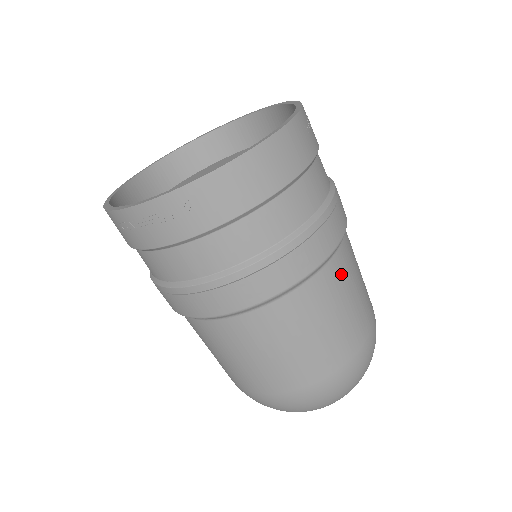
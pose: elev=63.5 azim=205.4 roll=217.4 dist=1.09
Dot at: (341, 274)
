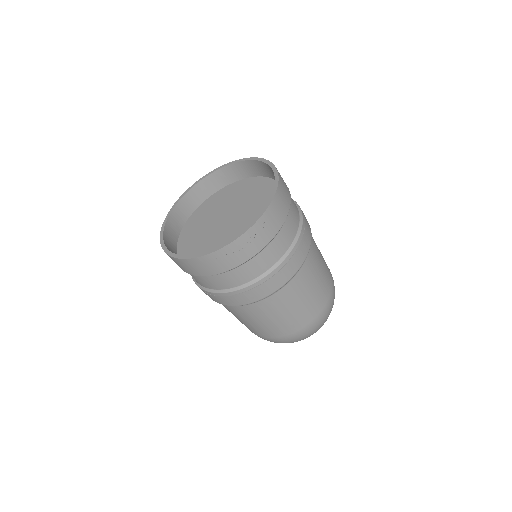
Dot at: (312, 237)
